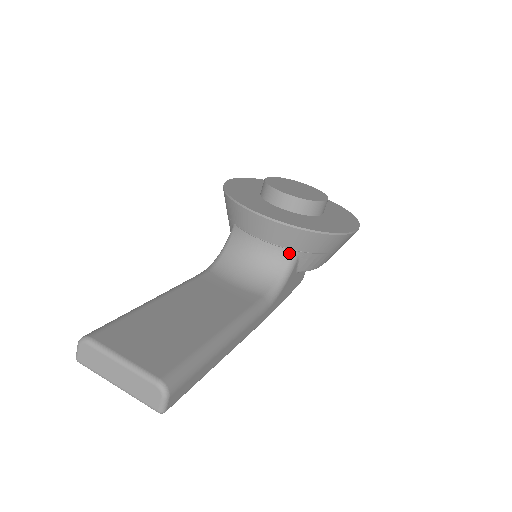
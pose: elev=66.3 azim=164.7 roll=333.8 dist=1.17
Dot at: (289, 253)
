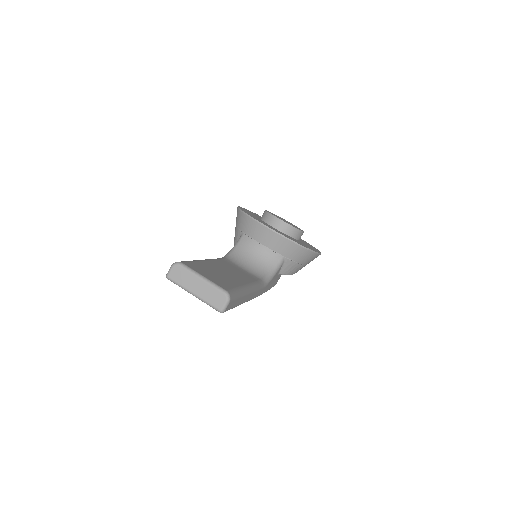
Dot at: (279, 257)
